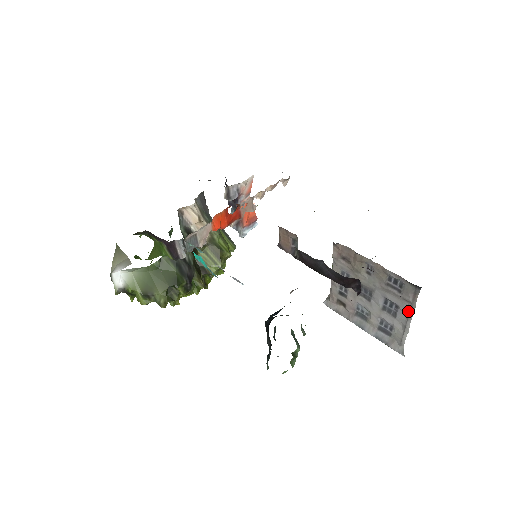
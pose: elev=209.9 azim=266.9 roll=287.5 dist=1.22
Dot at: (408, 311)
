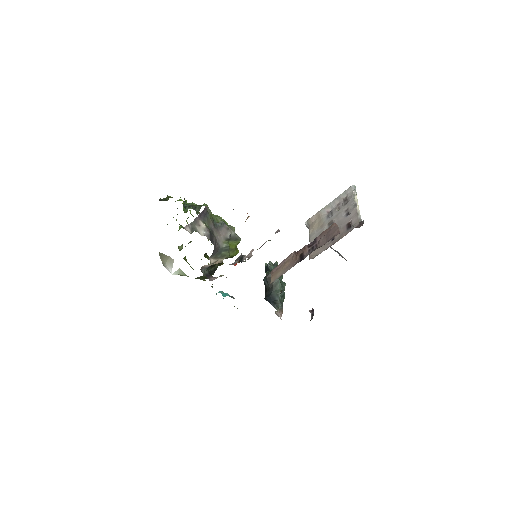
Dot at: occluded
